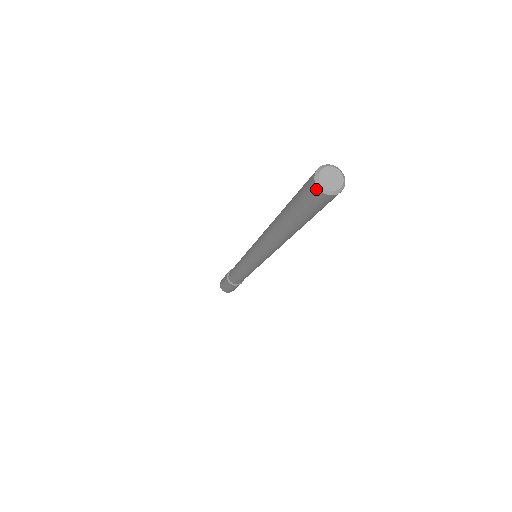
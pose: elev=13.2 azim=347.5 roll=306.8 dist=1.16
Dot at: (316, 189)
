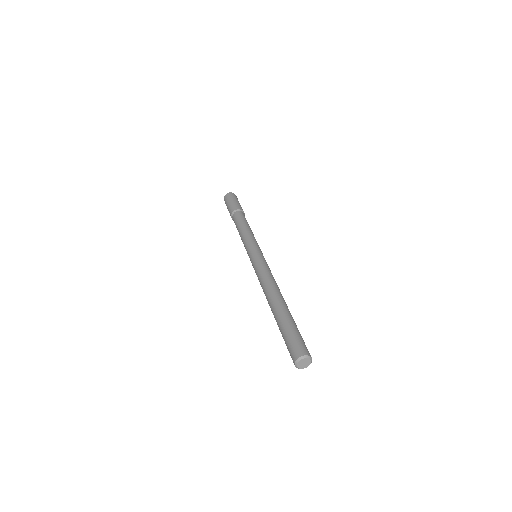
Dot at: (298, 367)
